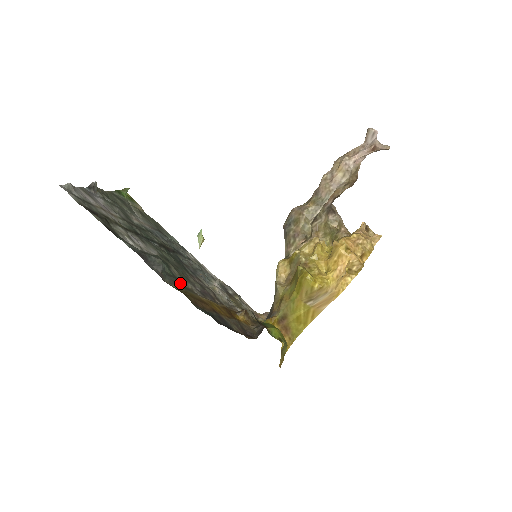
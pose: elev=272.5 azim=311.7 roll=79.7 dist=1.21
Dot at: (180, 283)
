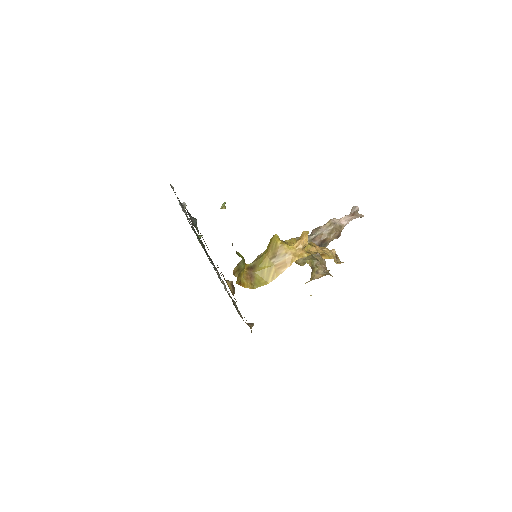
Dot at: occluded
